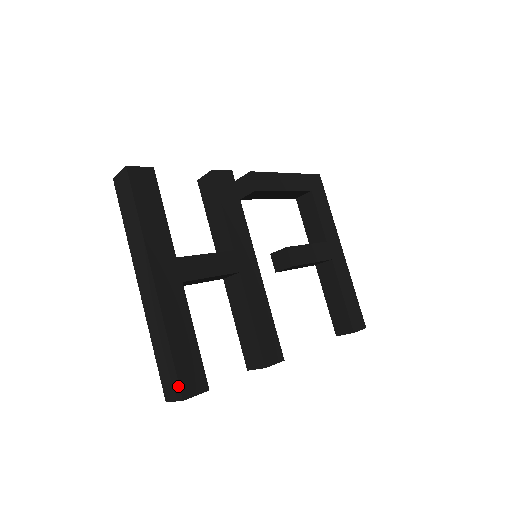
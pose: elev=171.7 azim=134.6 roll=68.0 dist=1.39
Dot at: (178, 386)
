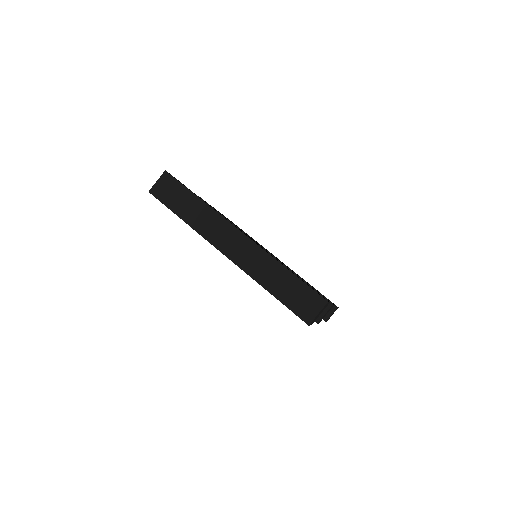
Dot at: (316, 294)
